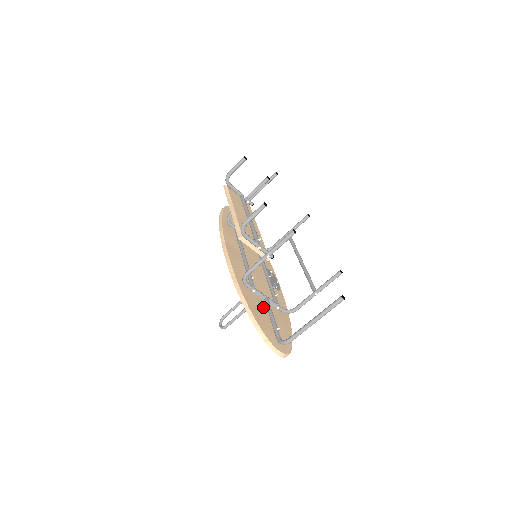
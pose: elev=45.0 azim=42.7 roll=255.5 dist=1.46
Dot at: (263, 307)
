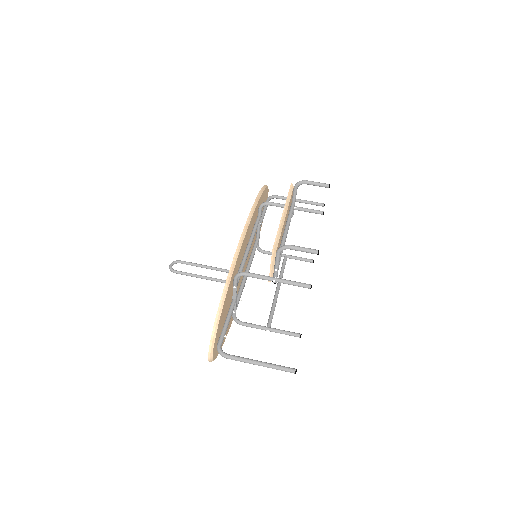
Dot at: (229, 306)
